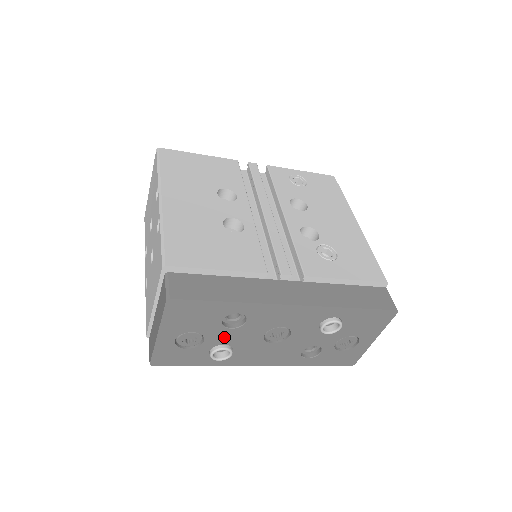
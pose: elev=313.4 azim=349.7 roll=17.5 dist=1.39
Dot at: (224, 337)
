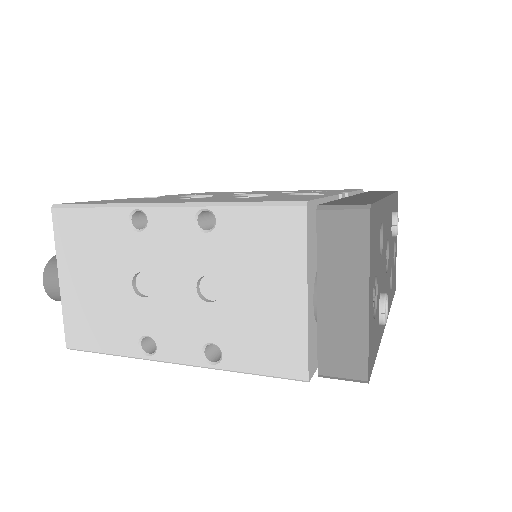
Dot at: (380, 276)
